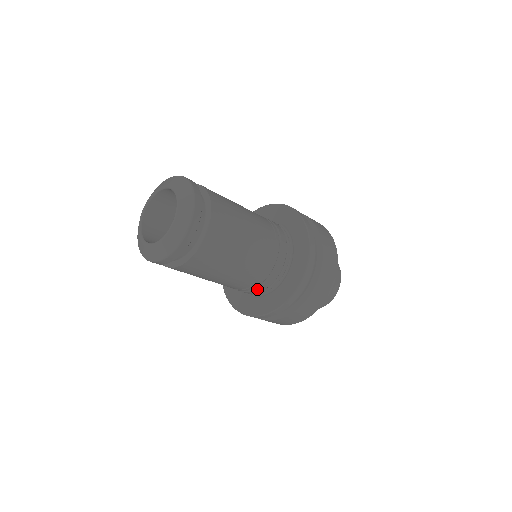
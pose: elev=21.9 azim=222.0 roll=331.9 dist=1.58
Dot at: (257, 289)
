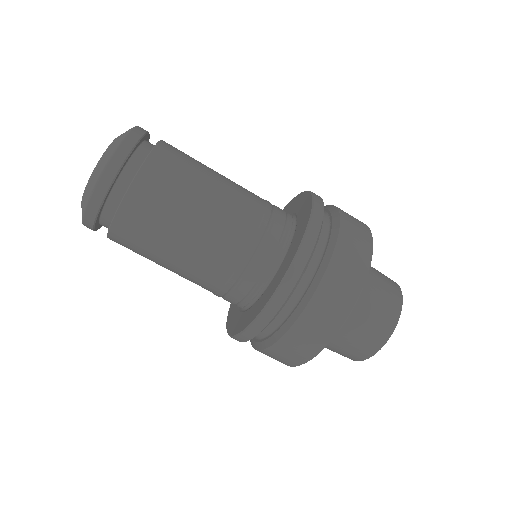
Dot at: (253, 268)
